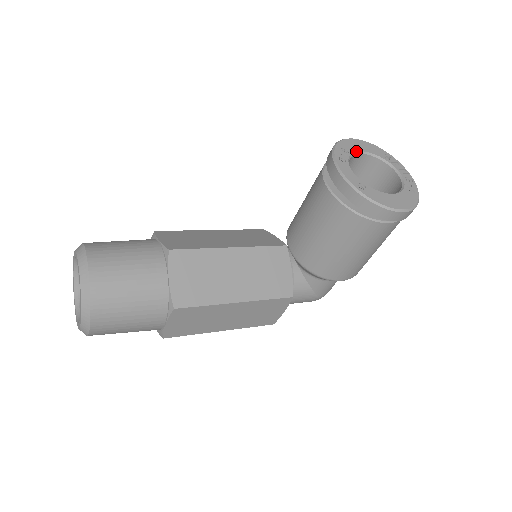
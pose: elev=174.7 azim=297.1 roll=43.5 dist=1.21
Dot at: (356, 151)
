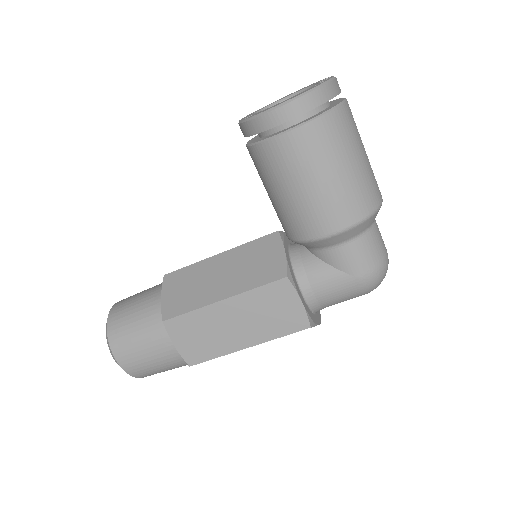
Dot at: (278, 101)
